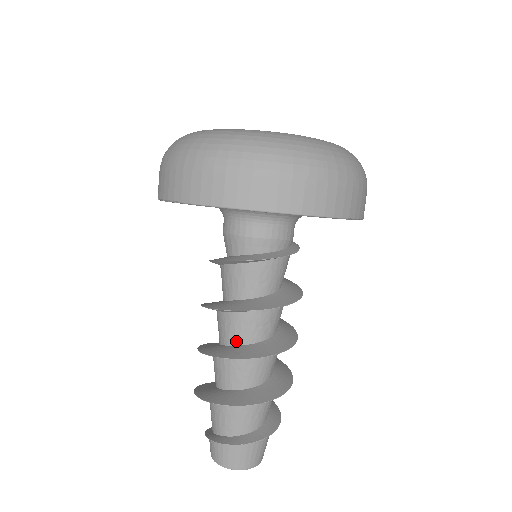
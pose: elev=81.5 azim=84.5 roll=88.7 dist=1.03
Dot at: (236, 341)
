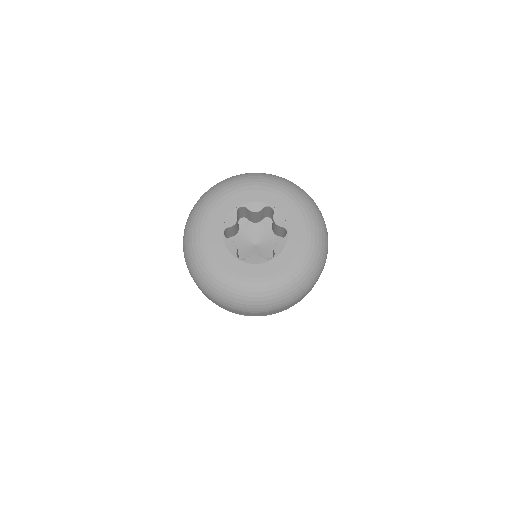
Dot at: occluded
